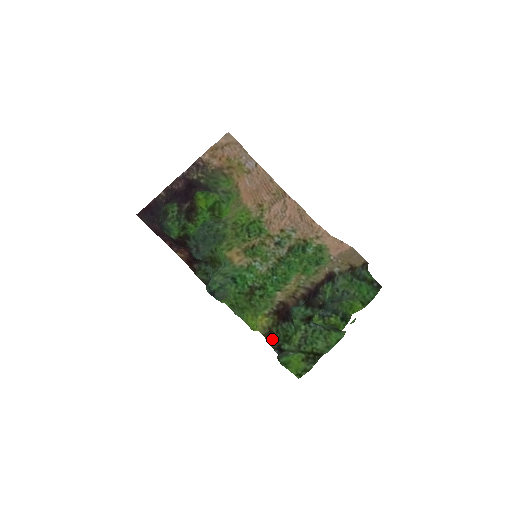
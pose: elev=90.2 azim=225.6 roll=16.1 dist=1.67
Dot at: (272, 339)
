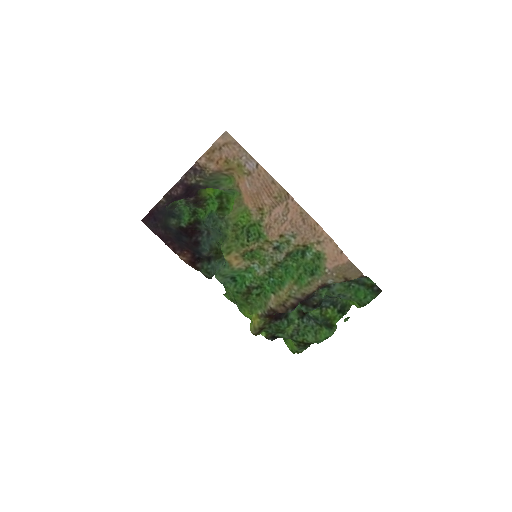
Dot at: (265, 332)
